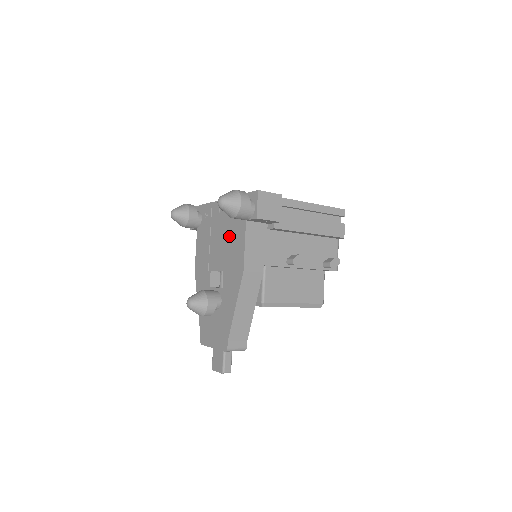
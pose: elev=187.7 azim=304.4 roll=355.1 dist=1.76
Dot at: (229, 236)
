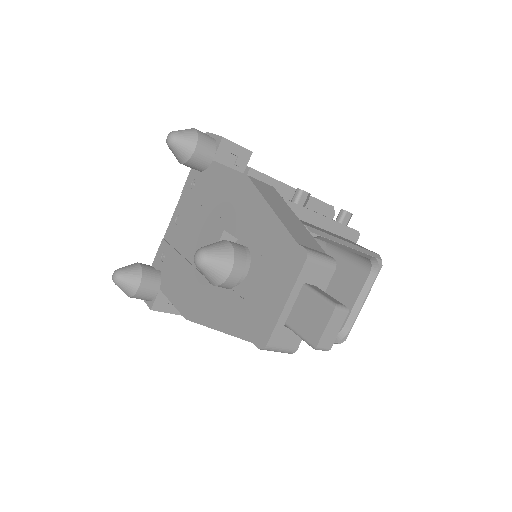
Dot at: (204, 203)
